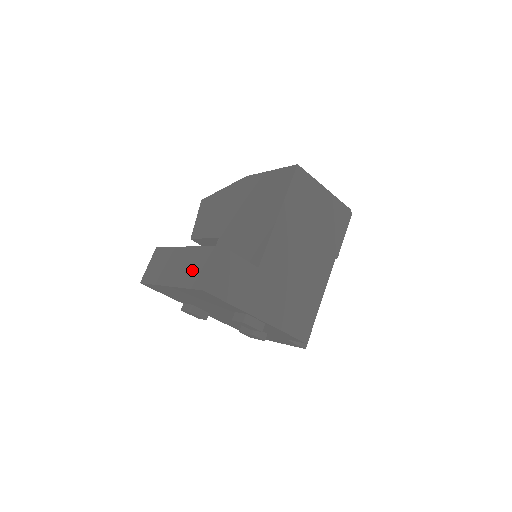
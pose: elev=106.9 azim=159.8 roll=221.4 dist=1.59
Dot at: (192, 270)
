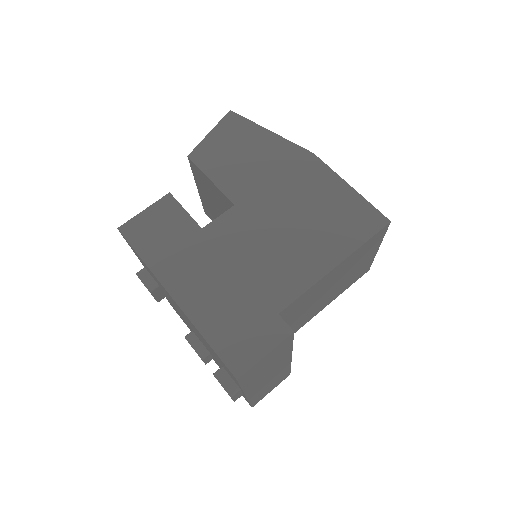
Dot at: (228, 319)
